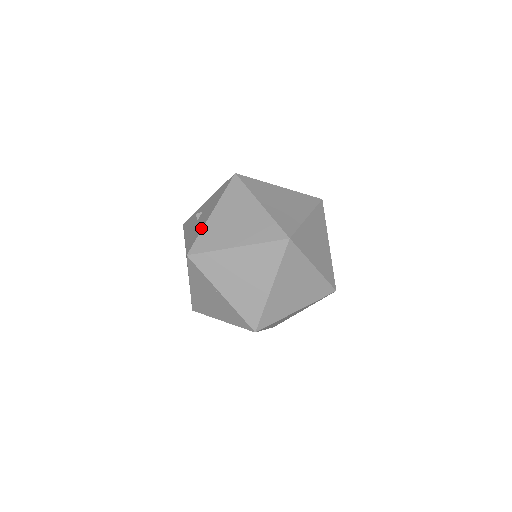
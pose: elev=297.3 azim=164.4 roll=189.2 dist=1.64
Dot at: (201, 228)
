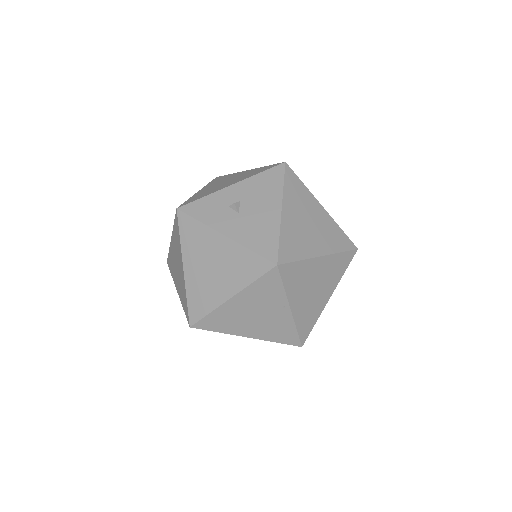
Dot at: (276, 229)
